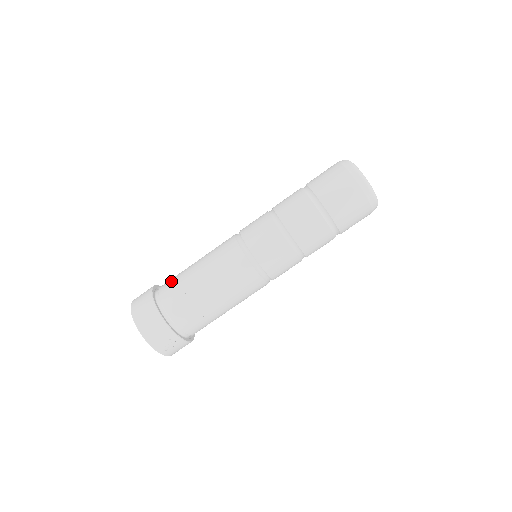
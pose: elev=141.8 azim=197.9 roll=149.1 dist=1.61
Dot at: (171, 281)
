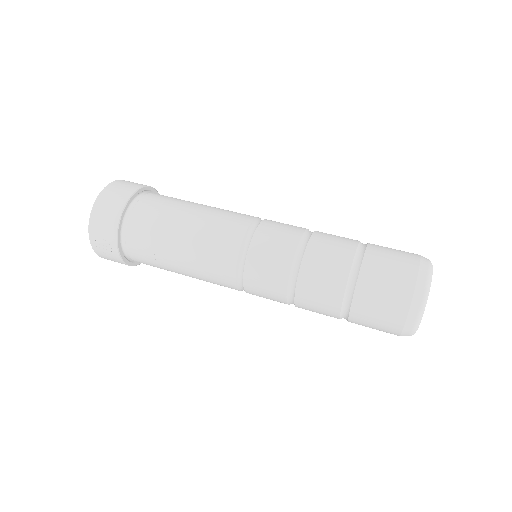
Dot at: (165, 197)
